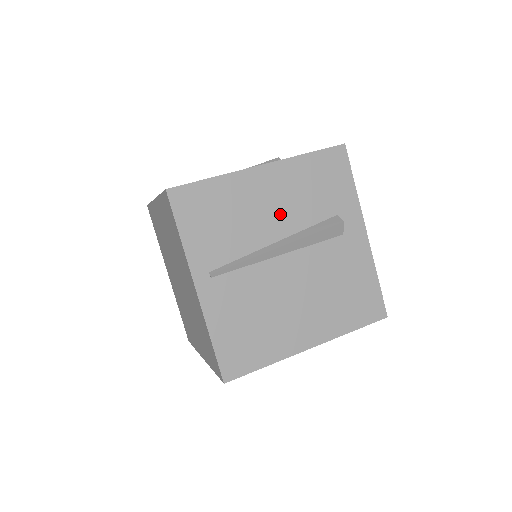
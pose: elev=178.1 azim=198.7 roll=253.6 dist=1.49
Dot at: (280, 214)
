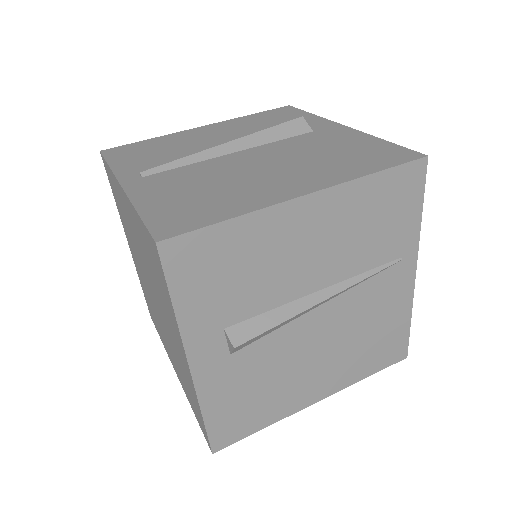
Dot at: (227, 138)
